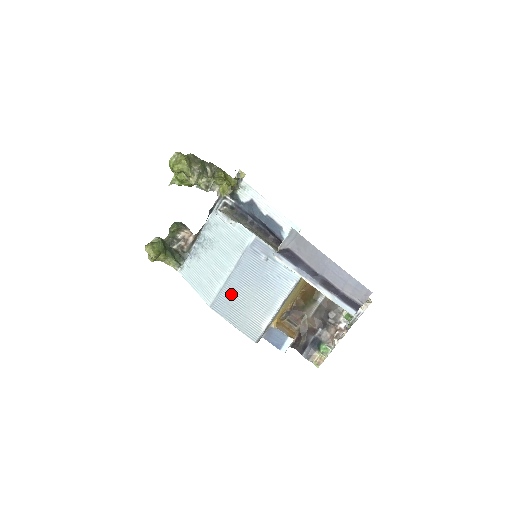
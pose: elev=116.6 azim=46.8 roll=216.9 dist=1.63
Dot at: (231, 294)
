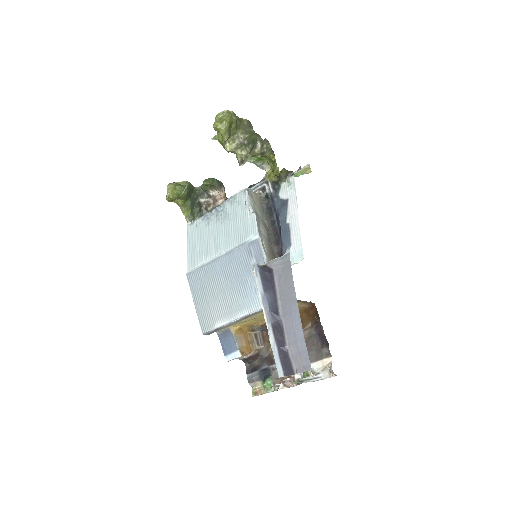
Dot at: (209, 276)
